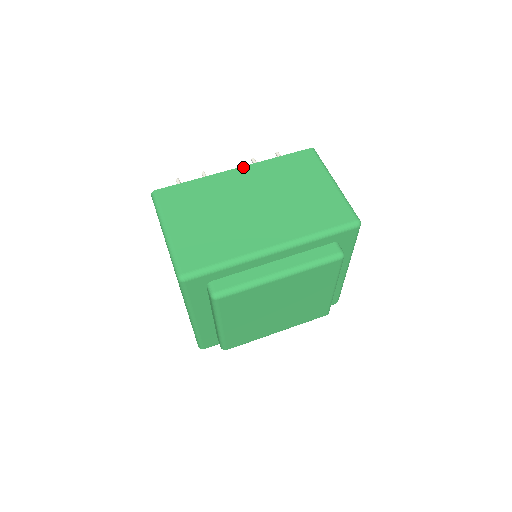
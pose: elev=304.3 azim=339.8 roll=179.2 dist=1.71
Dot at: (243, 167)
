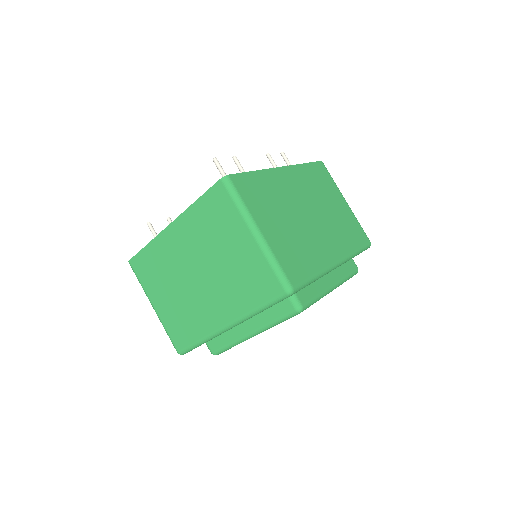
Dot at: (287, 167)
